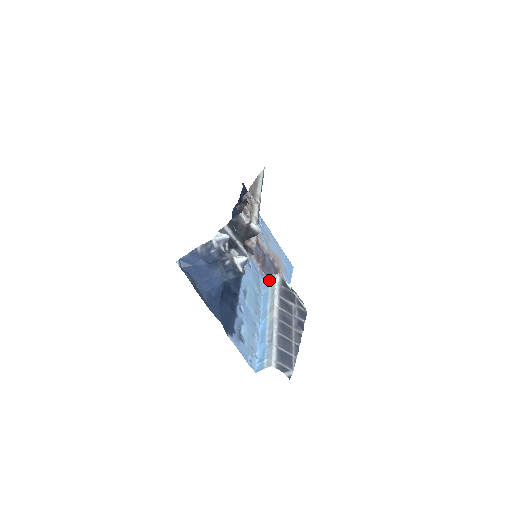
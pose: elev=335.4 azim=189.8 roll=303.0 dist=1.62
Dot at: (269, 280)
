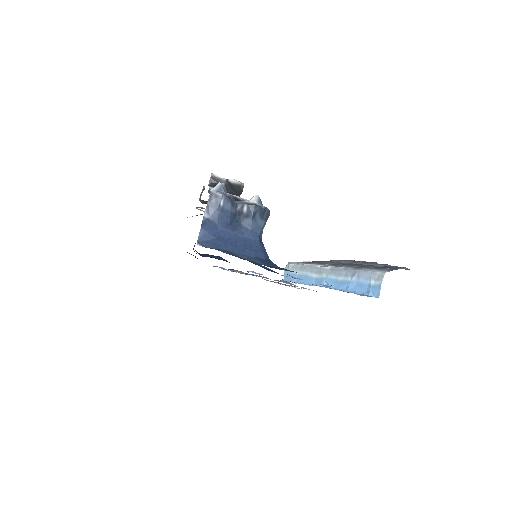
Dot at: (287, 273)
